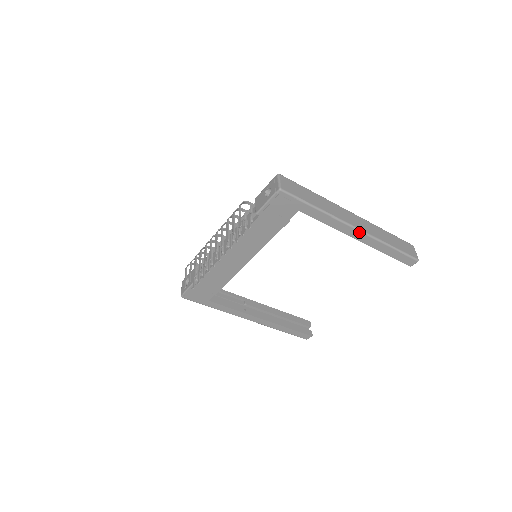
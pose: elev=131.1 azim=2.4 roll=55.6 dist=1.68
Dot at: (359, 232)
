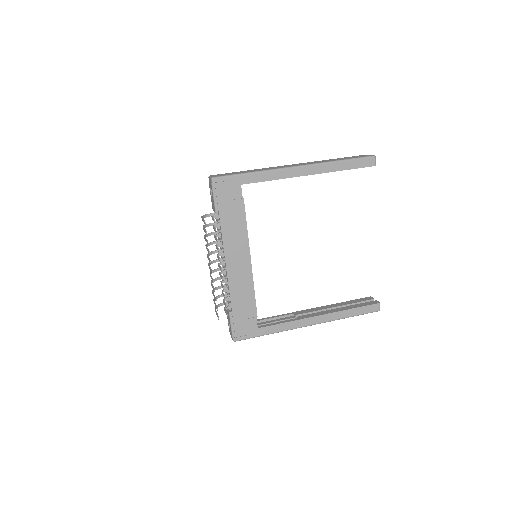
Dot at: (302, 168)
